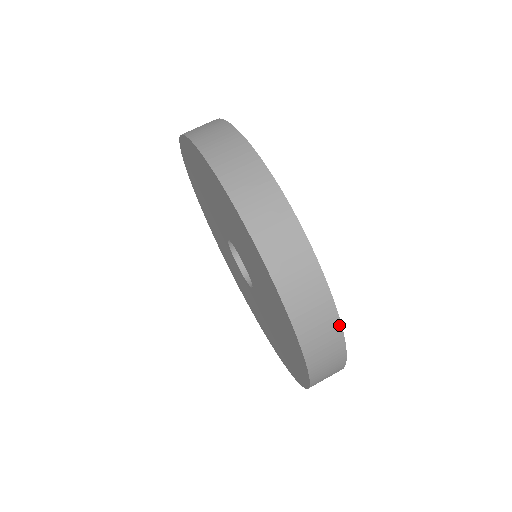
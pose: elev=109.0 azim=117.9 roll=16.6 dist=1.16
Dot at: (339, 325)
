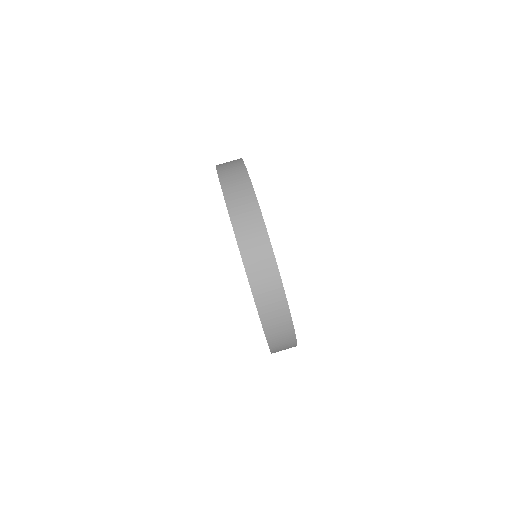
Dot at: (283, 291)
